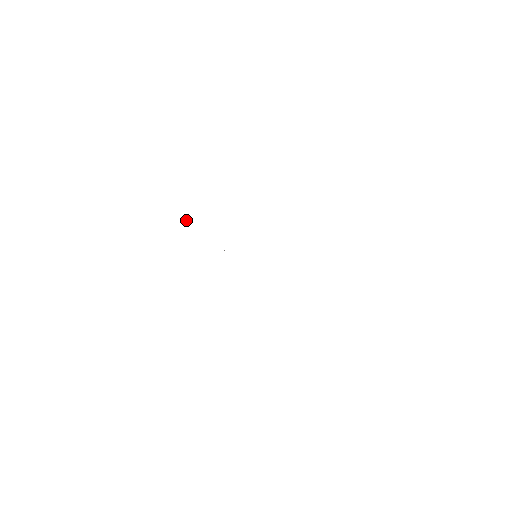
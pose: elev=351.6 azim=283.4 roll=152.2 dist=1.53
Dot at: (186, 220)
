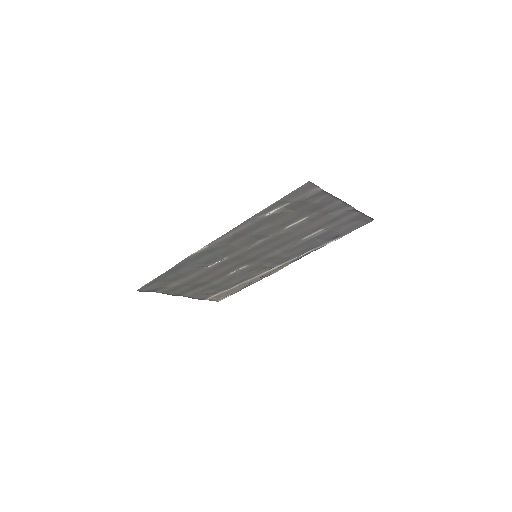
Dot at: (232, 293)
